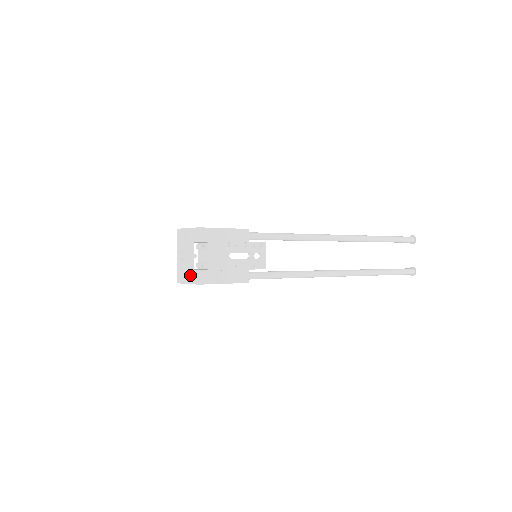
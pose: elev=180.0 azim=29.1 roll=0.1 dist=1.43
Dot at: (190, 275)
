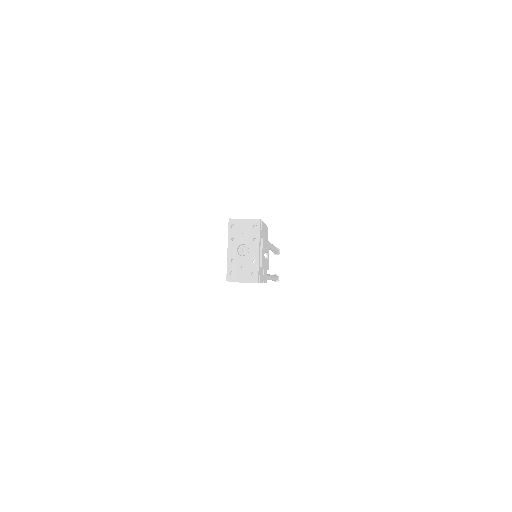
Dot at: (259, 272)
